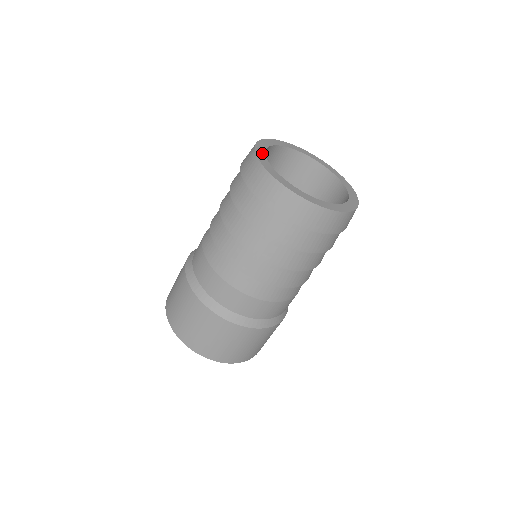
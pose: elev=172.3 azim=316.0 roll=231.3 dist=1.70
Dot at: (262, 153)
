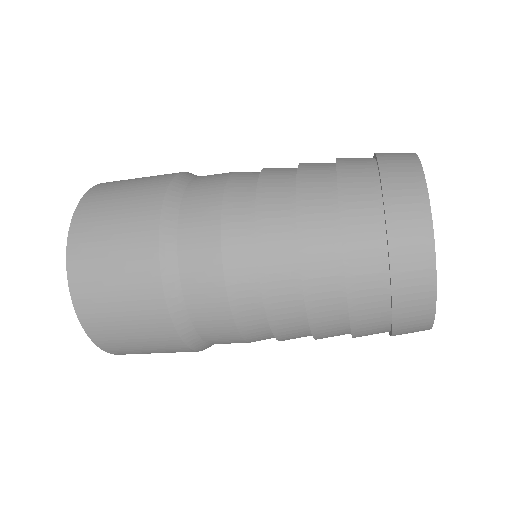
Dot at: occluded
